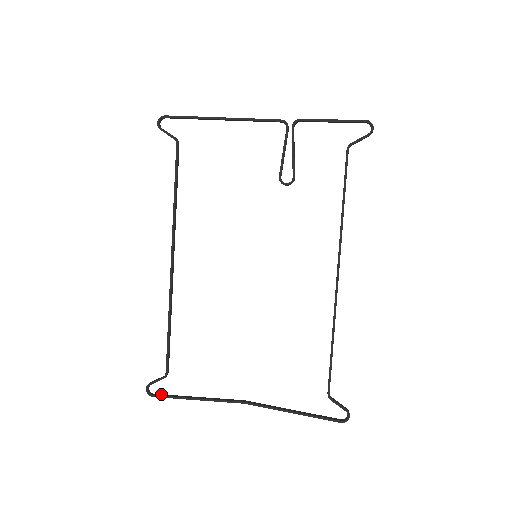
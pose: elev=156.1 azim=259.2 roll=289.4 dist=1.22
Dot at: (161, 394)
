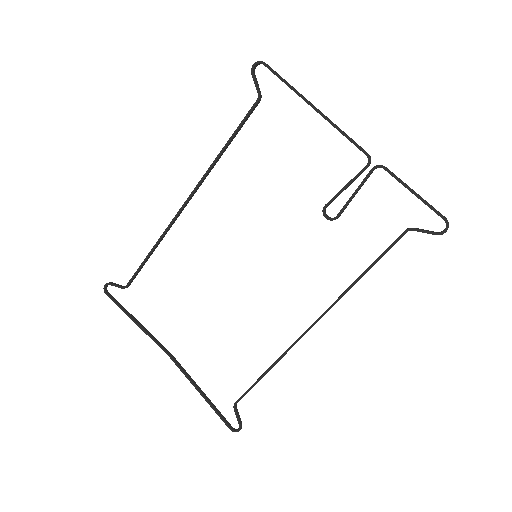
Dot at: occluded
